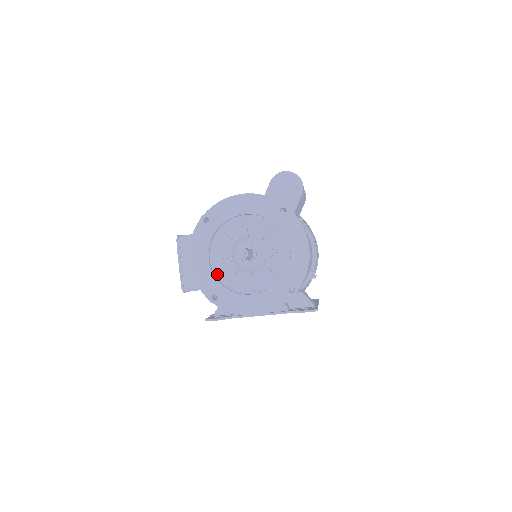
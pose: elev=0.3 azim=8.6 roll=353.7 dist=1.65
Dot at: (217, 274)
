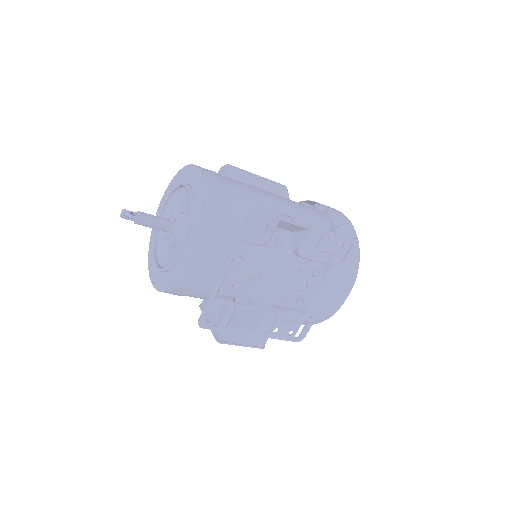
Dot at: occluded
